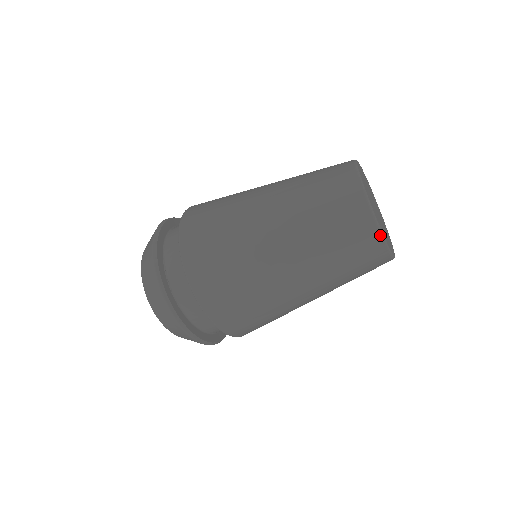
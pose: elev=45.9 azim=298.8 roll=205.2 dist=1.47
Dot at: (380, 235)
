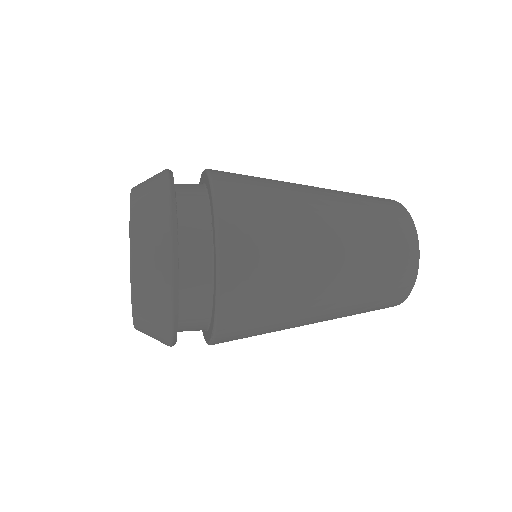
Dot at: occluded
